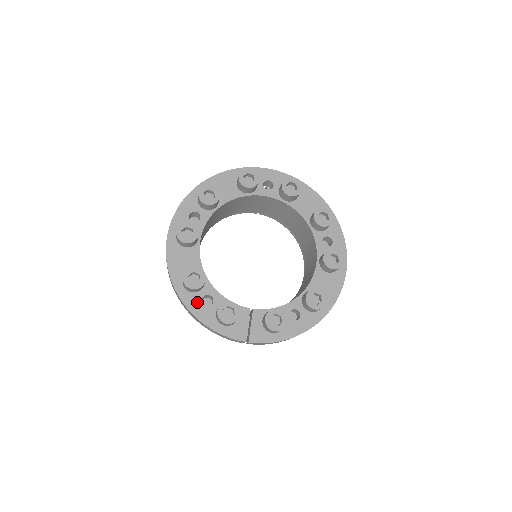
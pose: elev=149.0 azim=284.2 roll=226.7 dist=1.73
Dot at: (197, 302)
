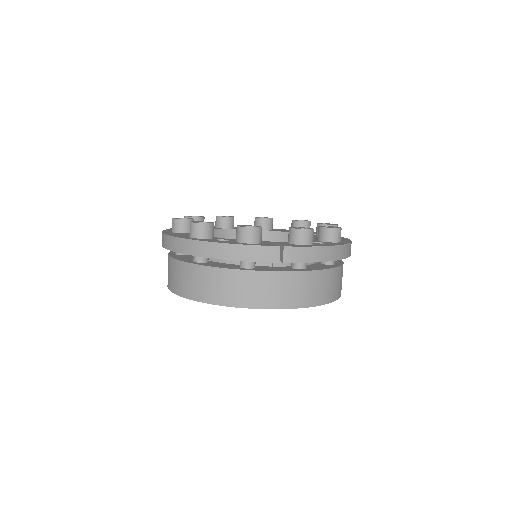
Dot at: (212, 240)
